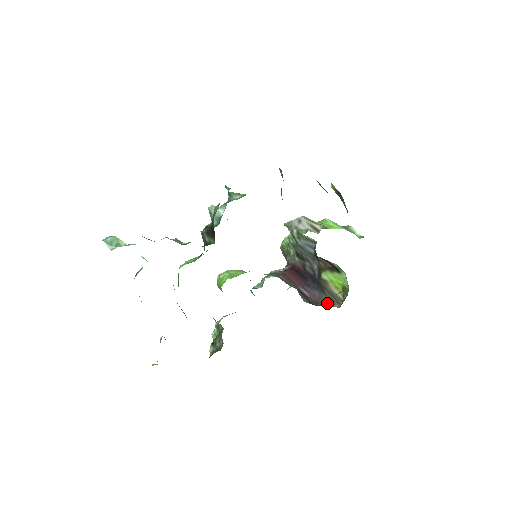
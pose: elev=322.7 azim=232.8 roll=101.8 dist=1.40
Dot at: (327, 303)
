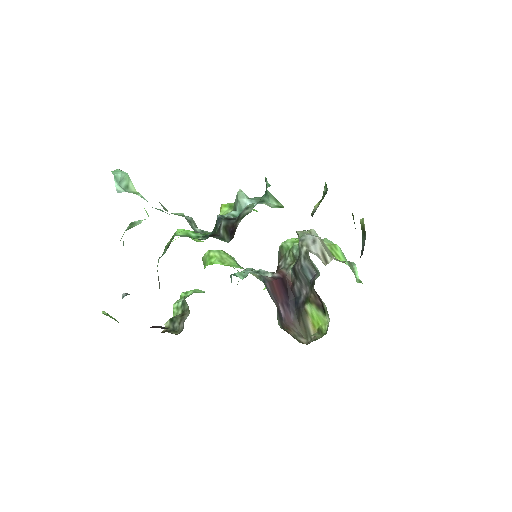
Dot at: (297, 333)
